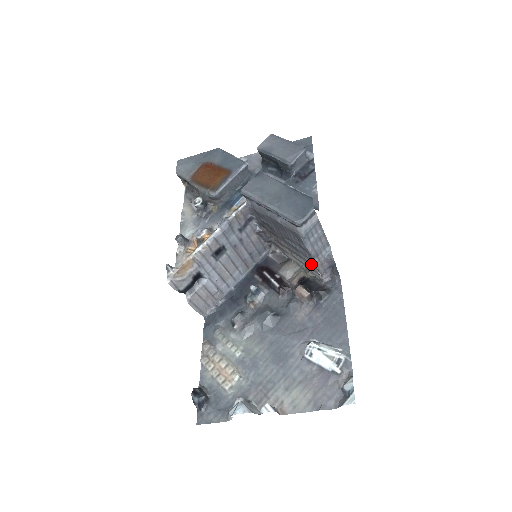
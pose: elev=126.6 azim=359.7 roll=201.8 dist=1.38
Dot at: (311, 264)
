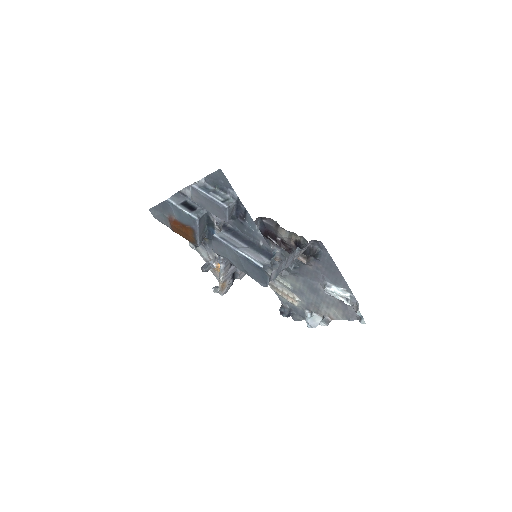
Dot at: occluded
